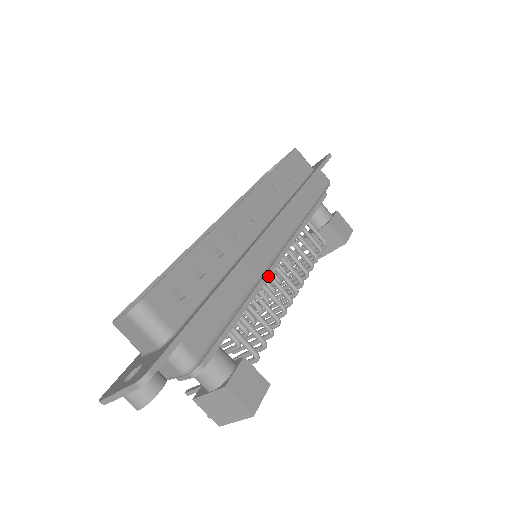
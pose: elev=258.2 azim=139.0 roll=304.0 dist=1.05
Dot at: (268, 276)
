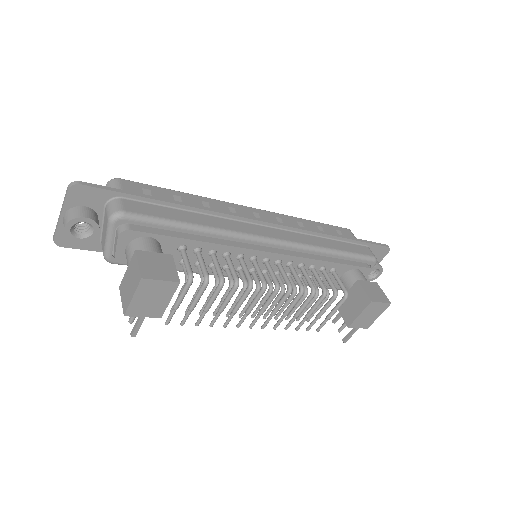
Dot at: (246, 248)
